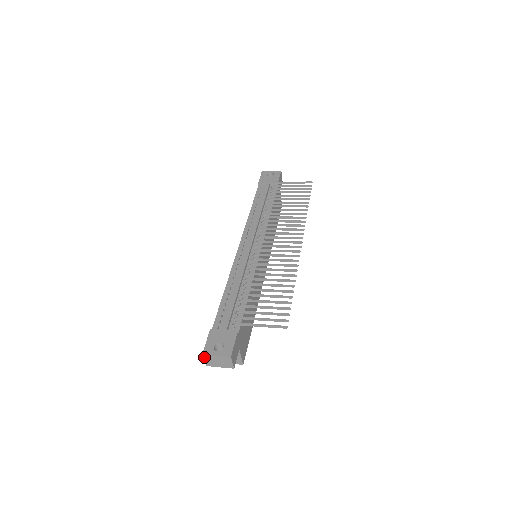
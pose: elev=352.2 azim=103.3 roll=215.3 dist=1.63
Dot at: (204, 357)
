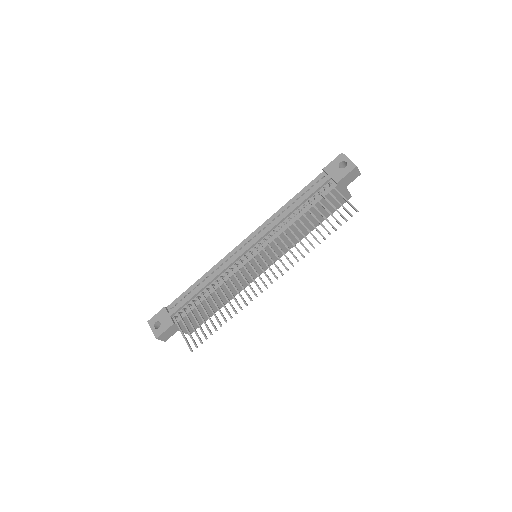
Dot at: (150, 323)
